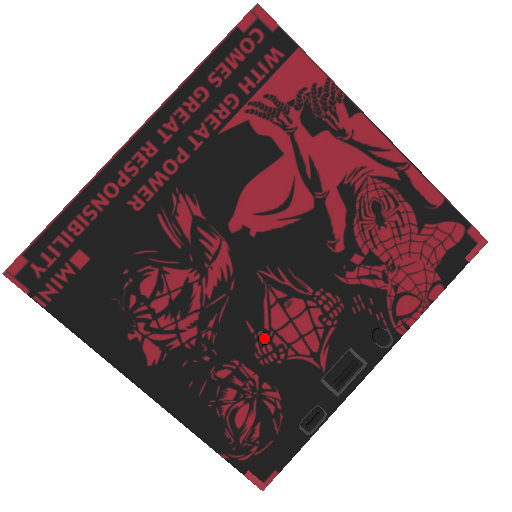
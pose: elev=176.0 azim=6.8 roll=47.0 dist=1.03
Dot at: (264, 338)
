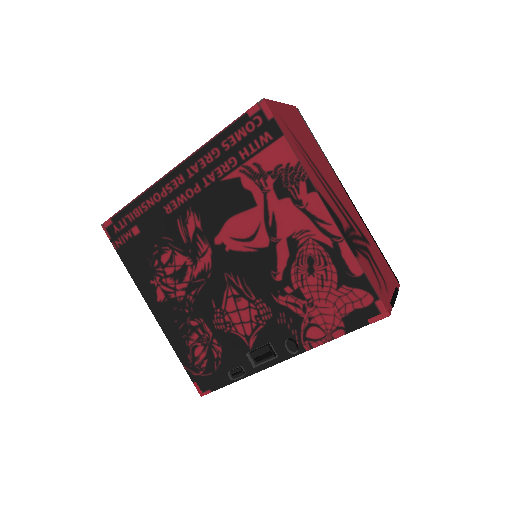
Dot at: (220, 314)
